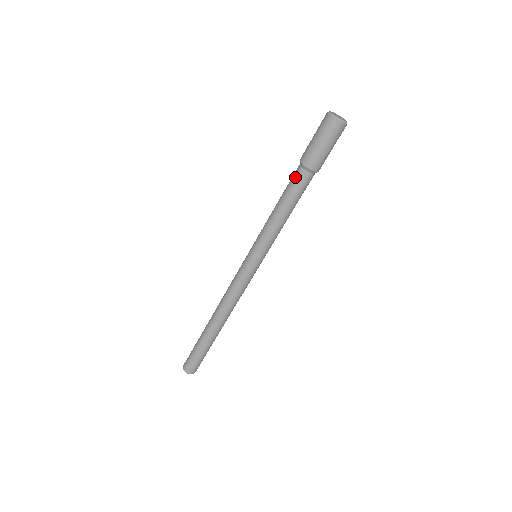
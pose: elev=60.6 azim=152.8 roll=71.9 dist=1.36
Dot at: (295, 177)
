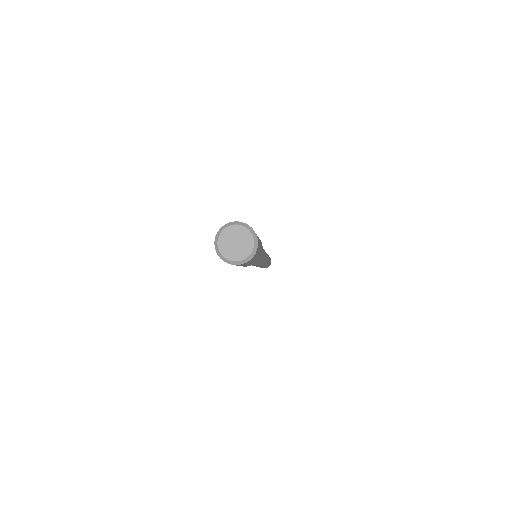
Dot at: occluded
